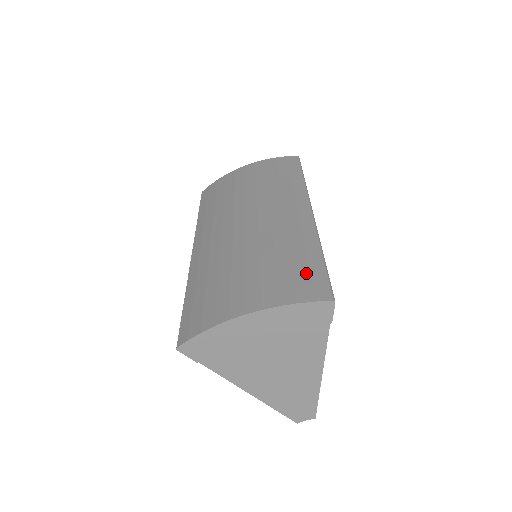
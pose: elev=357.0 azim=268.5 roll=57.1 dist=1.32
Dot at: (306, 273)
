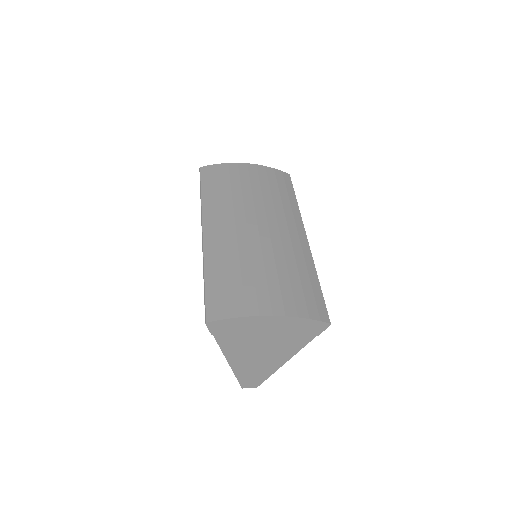
Dot at: (312, 295)
